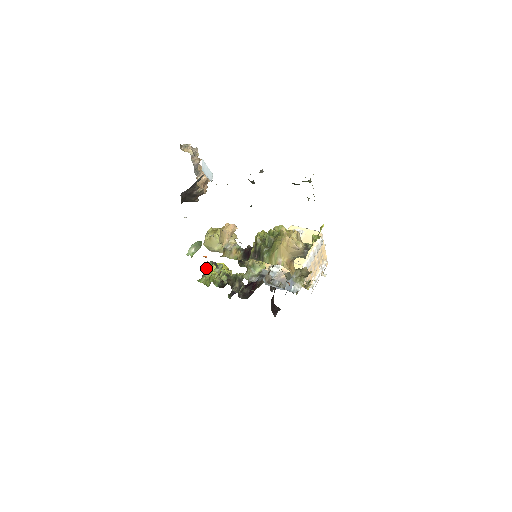
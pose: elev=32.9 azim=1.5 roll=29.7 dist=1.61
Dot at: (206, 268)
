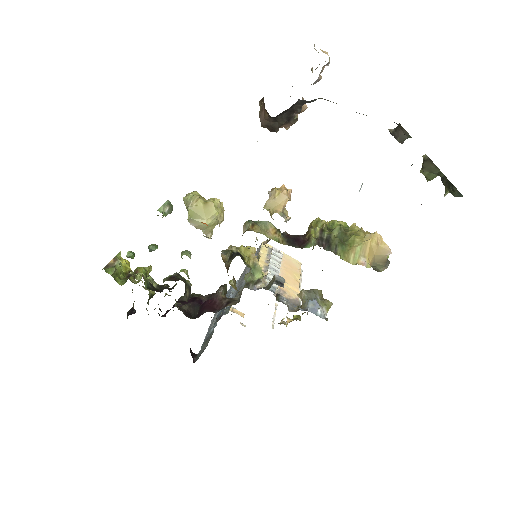
Dot at: (134, 253)
